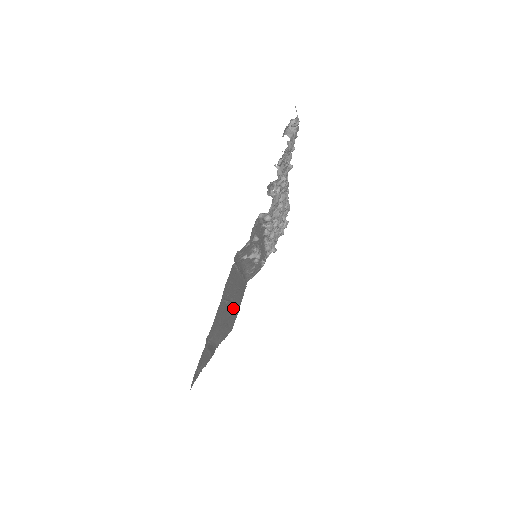
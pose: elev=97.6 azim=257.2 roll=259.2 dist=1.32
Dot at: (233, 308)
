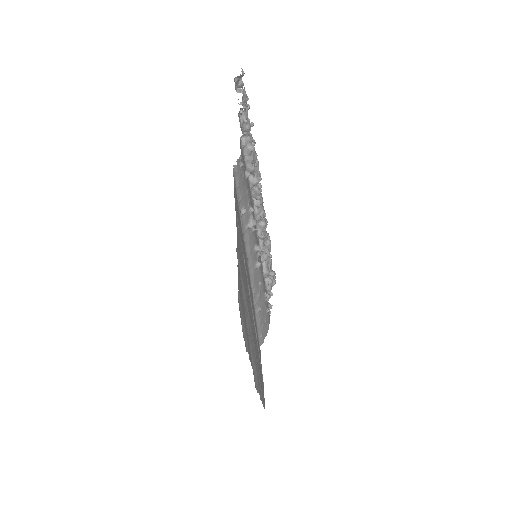
Dot at: (255, 334)
